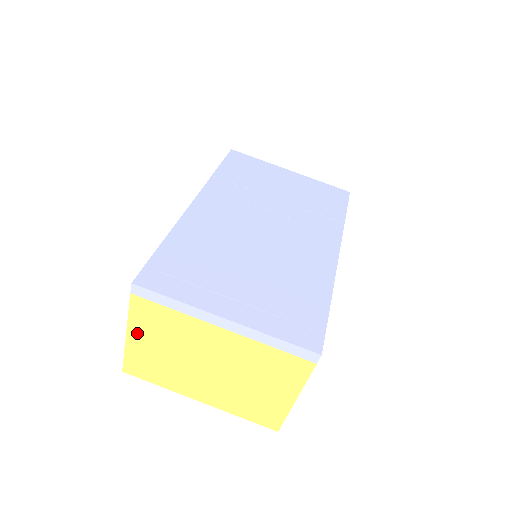
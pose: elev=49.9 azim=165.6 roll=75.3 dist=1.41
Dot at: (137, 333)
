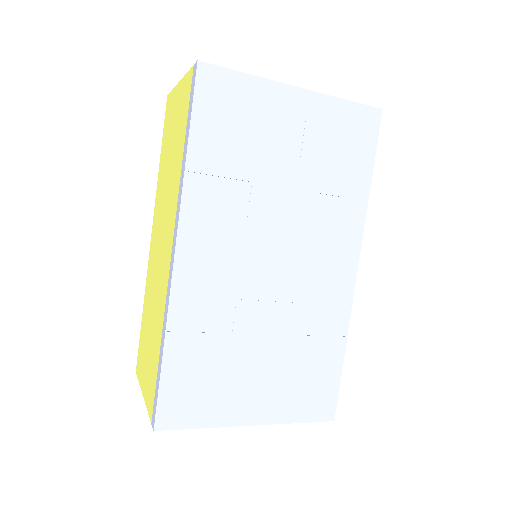
Dot at: occluded
